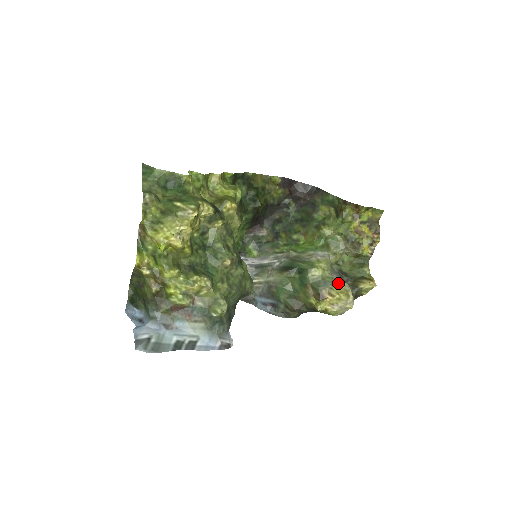
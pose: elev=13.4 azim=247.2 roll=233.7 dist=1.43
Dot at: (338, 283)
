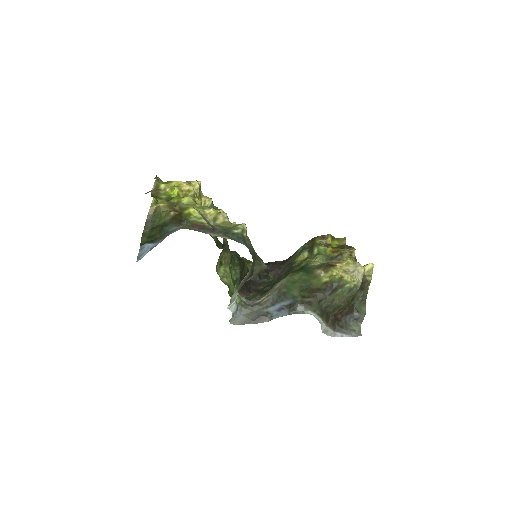
Dot at: occluded
